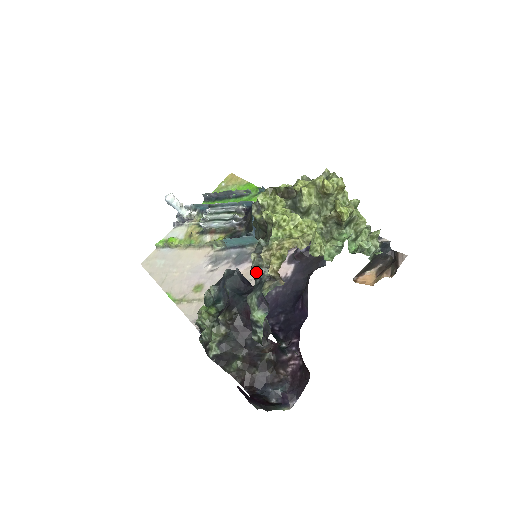
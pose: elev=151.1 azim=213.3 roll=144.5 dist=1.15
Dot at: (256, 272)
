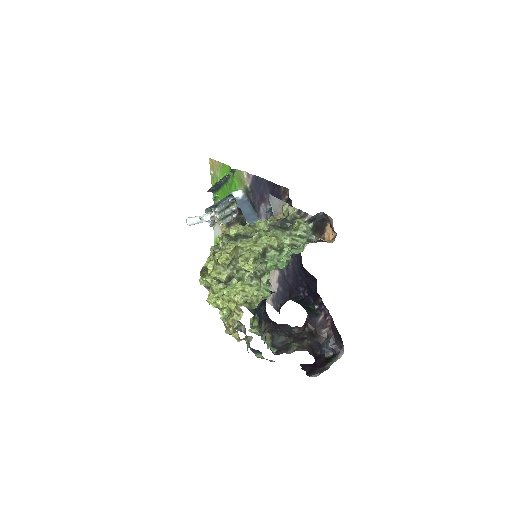
Dot at: occluded
